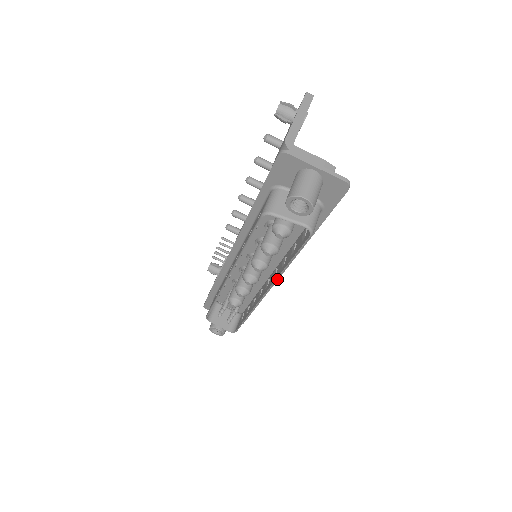
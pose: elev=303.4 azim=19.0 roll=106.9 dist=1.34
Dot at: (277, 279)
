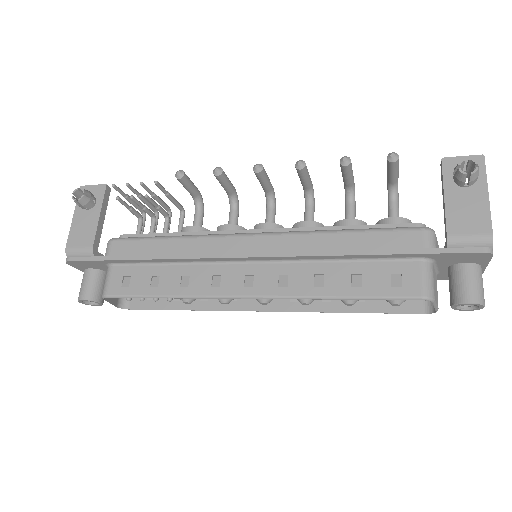
Dot at: (311, 311)
